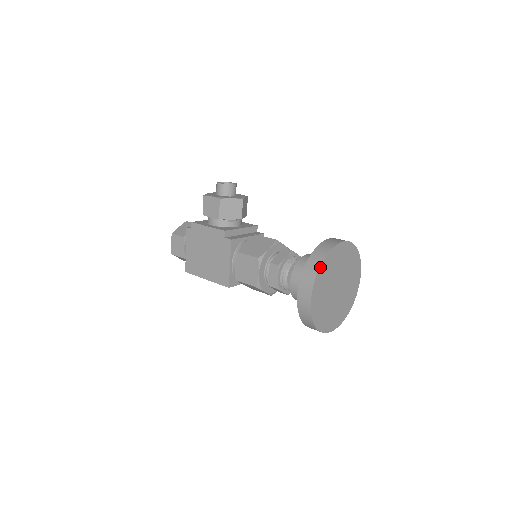
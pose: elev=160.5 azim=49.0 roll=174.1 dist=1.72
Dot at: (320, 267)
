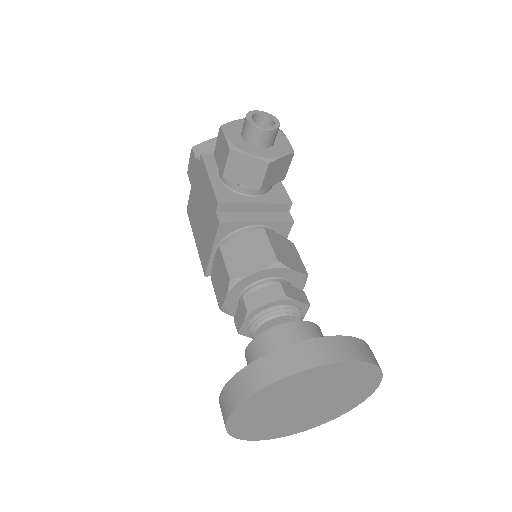
Dot at: (258, 391)
